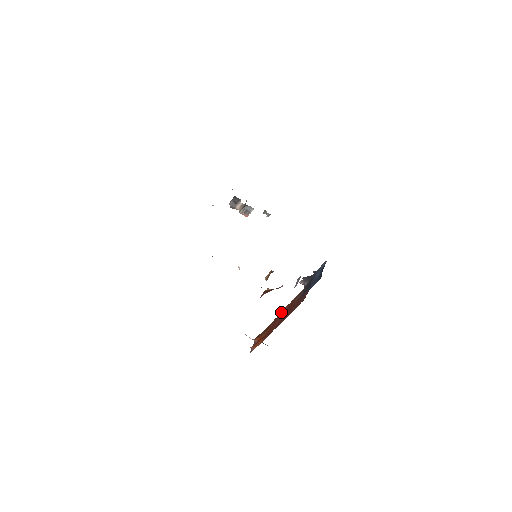
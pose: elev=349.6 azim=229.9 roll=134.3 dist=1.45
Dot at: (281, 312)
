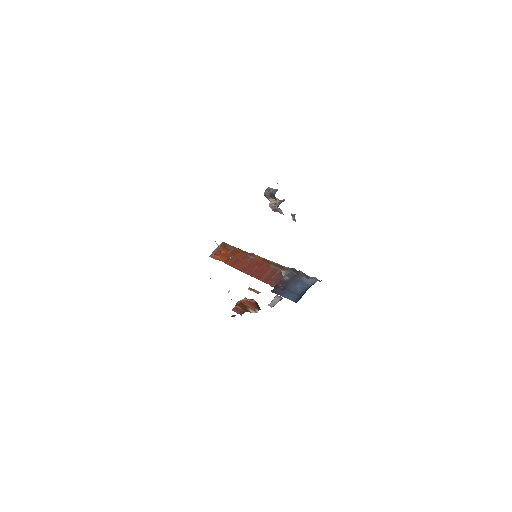
Dot at: (254, 255)
